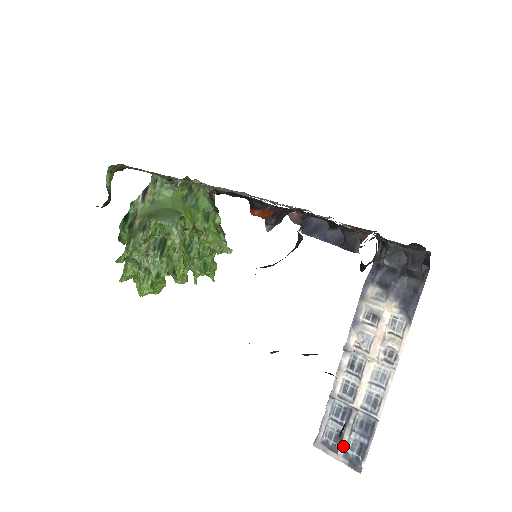
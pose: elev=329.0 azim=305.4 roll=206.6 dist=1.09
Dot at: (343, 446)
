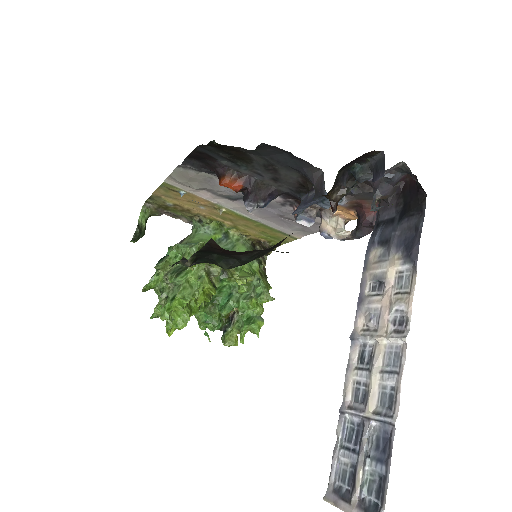
Dot at: (356, 487)
